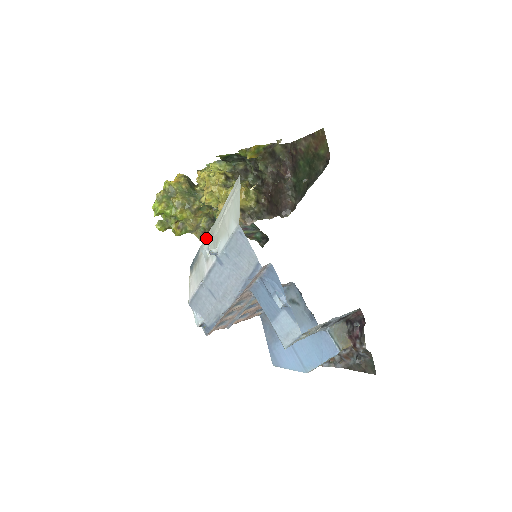
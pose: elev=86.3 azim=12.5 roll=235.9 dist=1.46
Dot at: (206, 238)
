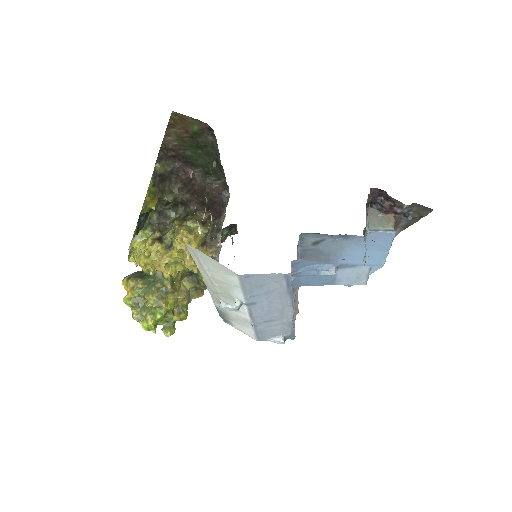
Dot at: (213, 298)
